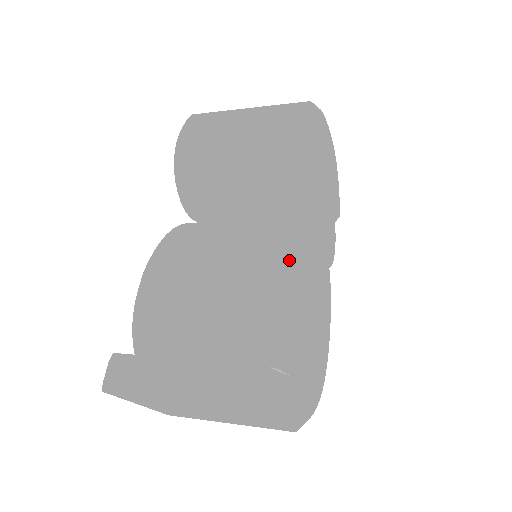
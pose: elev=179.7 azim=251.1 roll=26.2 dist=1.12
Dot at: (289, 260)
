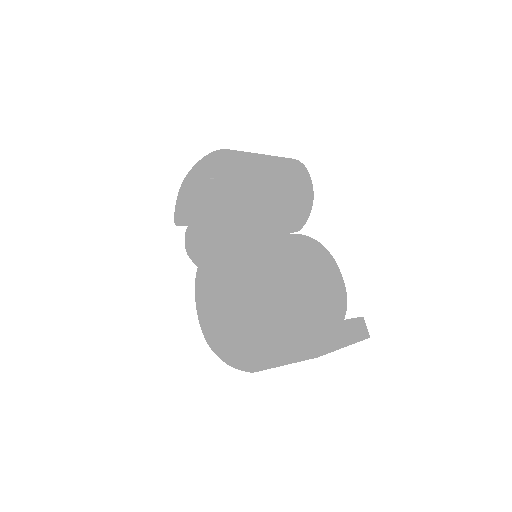
Dot at: (335, 261)
